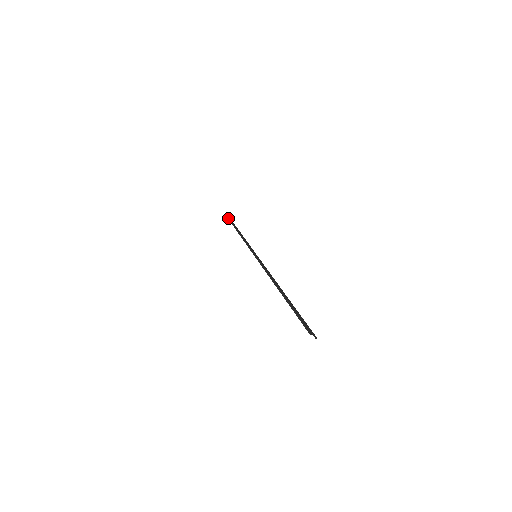
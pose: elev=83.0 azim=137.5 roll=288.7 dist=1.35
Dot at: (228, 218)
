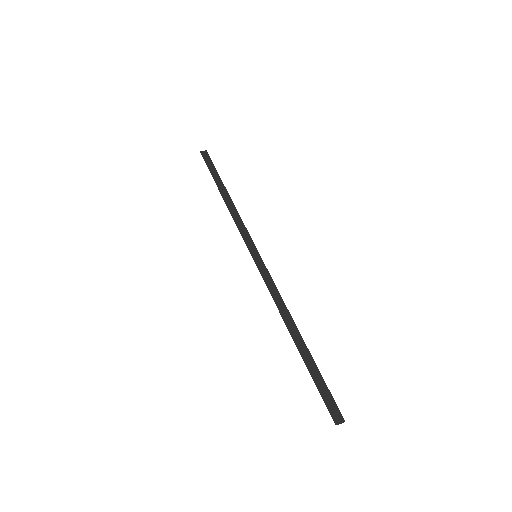
Dot at: occluded
